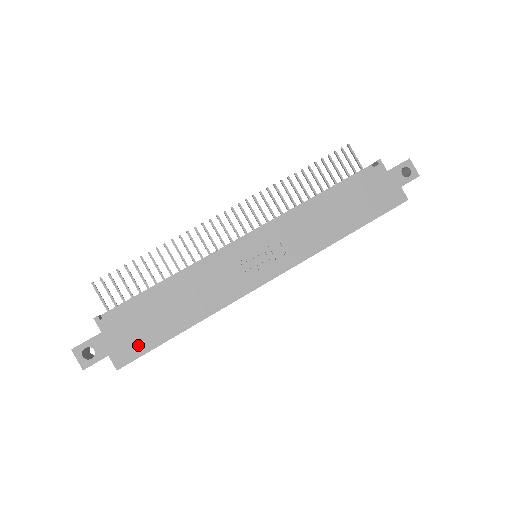
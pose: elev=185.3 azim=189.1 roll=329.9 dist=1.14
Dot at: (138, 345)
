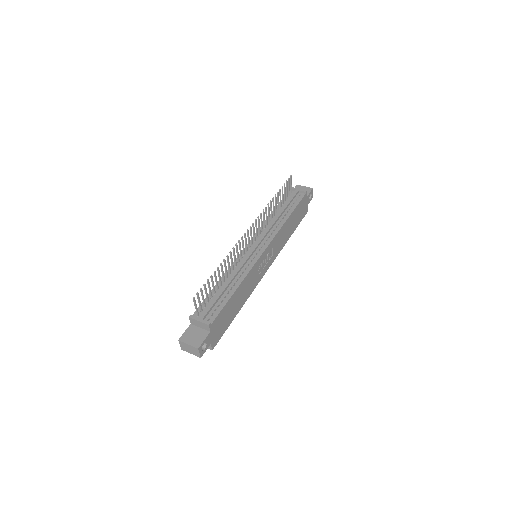
Dot at: (221, 331)
